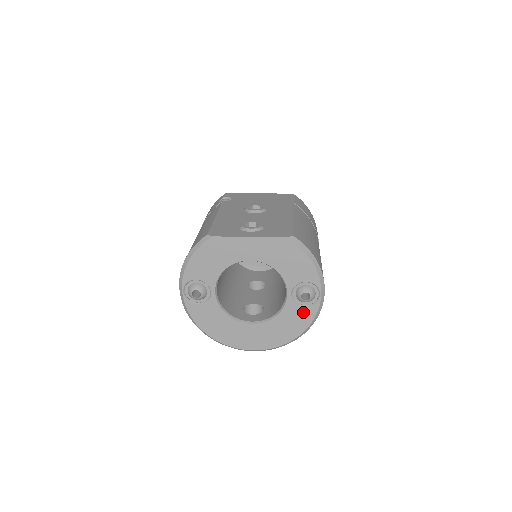
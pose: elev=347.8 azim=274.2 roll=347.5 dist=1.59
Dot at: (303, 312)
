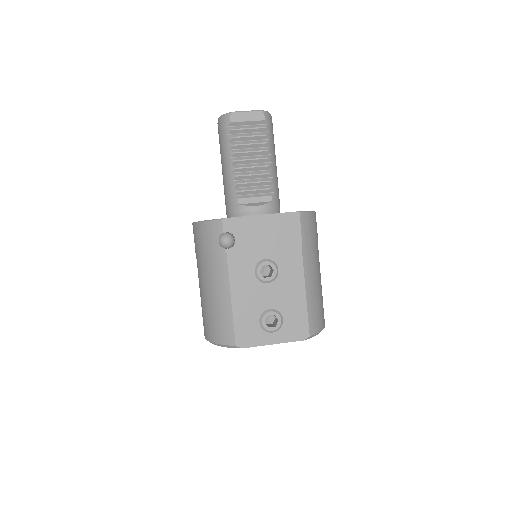
Dot at: occluded
